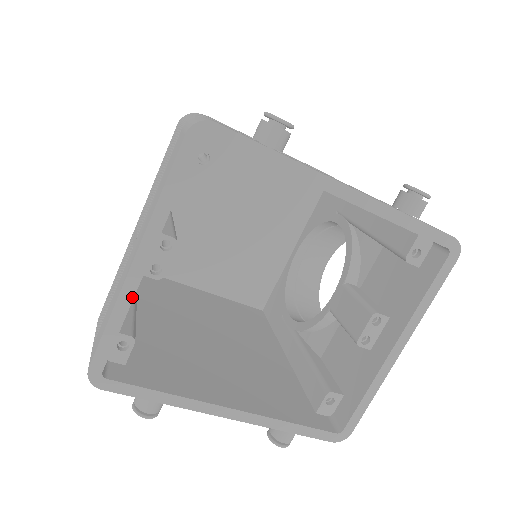
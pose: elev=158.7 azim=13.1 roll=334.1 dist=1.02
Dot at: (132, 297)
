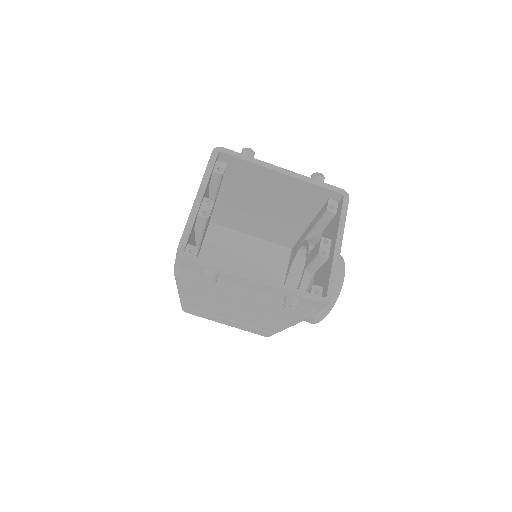
Dot at: occluded
